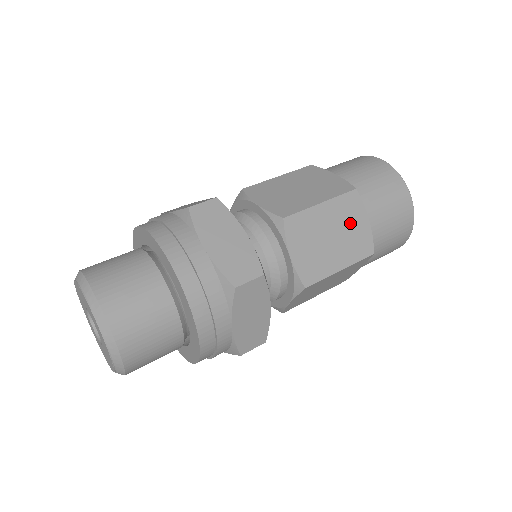
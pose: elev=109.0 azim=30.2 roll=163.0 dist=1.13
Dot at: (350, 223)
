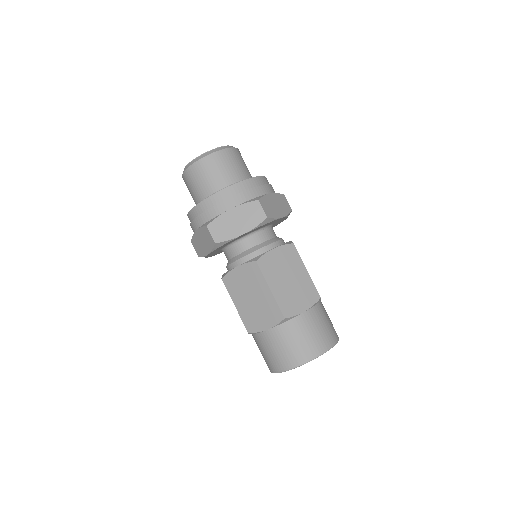
Dot at: (300, 295)
